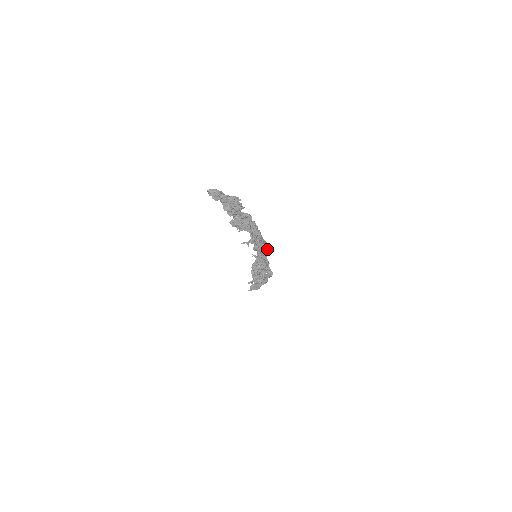
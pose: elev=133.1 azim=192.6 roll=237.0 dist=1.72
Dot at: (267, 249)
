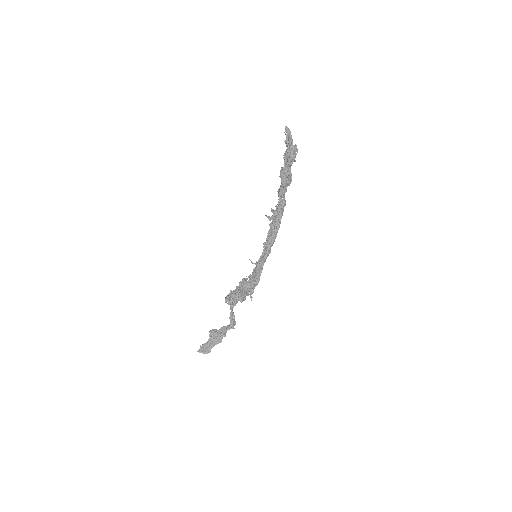
Dot at: occluded
